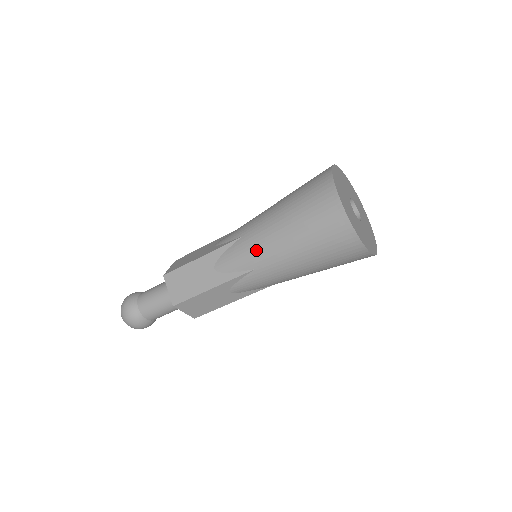
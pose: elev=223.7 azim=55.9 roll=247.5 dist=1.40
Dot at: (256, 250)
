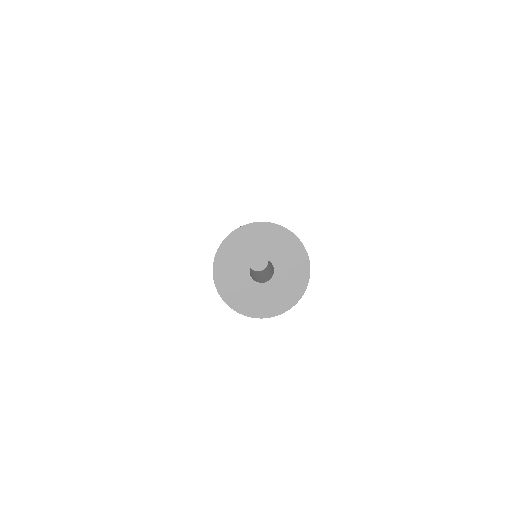
Dot at: occluded
